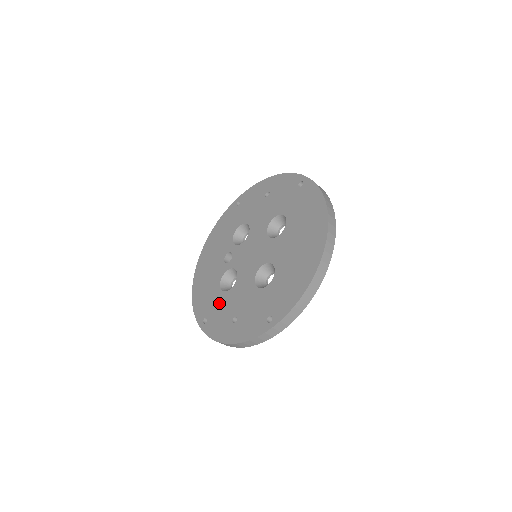
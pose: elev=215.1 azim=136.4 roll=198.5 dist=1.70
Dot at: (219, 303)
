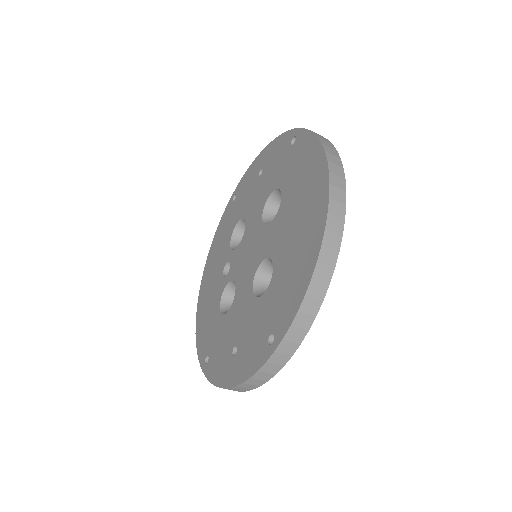
Dot at: (219, 332)
